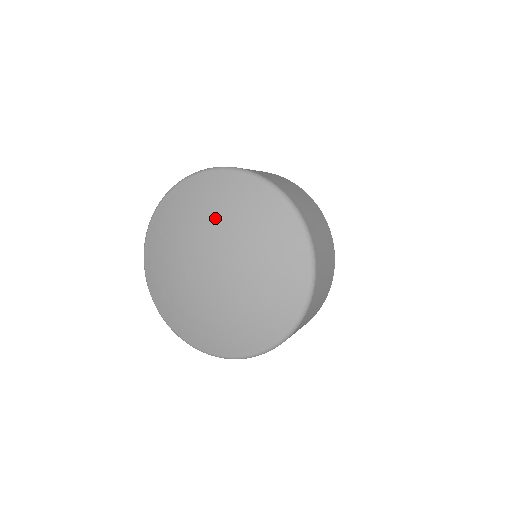
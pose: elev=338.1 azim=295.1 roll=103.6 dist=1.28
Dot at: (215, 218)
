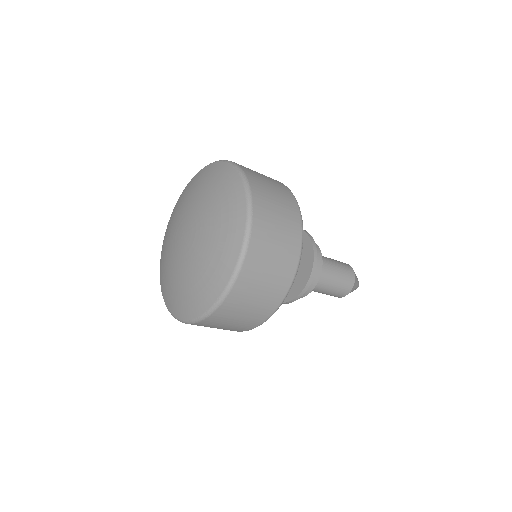
Dot at: (192, 198)
